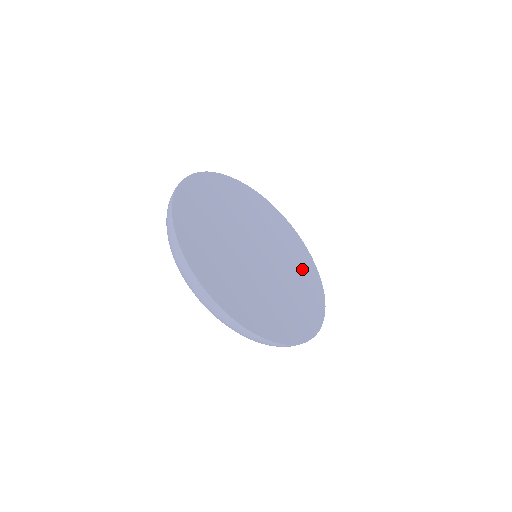
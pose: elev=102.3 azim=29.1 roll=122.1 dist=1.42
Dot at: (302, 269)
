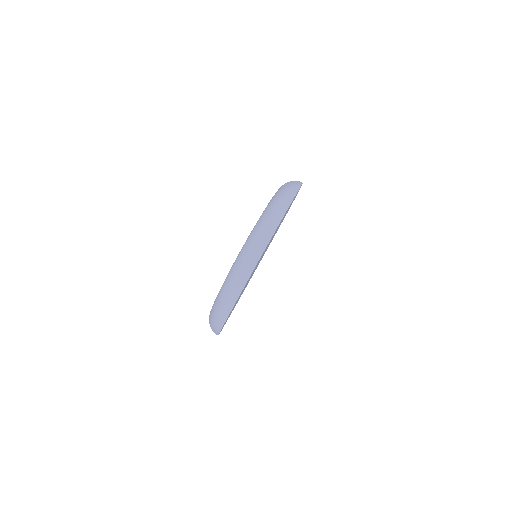
Dot at: occluded
